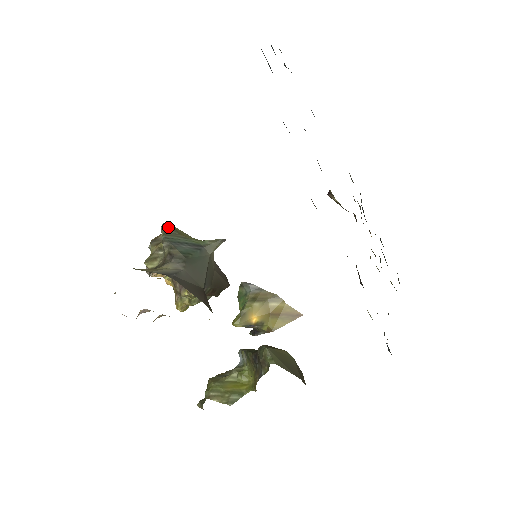
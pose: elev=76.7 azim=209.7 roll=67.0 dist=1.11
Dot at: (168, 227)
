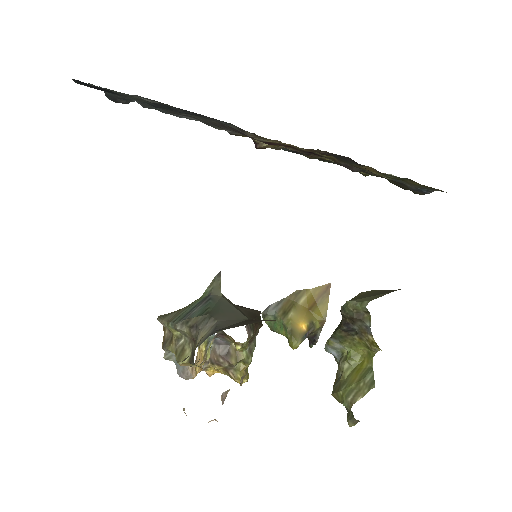
Dot at: (165, 316)
